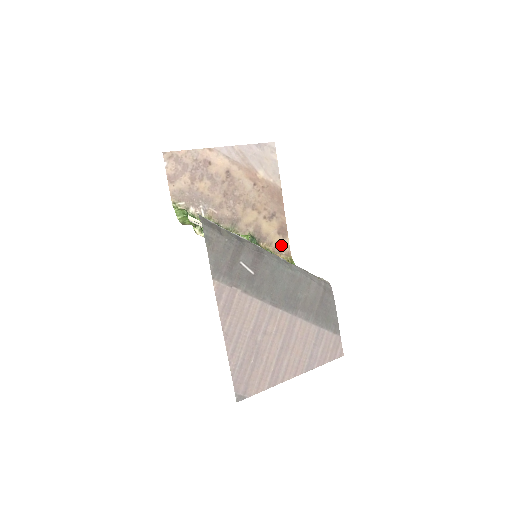
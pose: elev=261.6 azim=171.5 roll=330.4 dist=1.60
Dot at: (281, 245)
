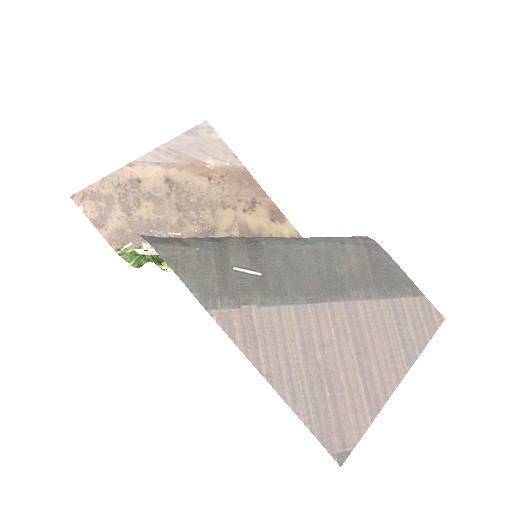
Dot at: (284, 233)
